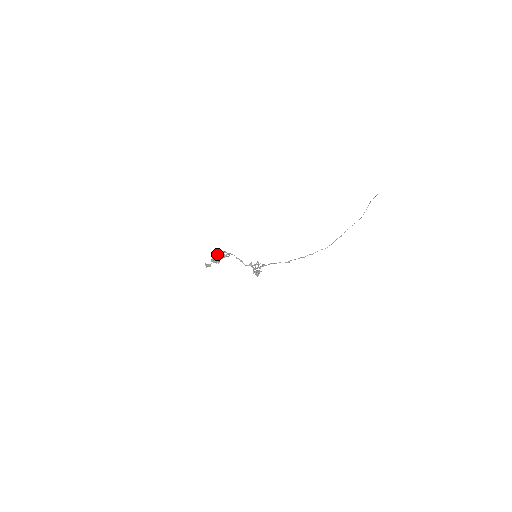
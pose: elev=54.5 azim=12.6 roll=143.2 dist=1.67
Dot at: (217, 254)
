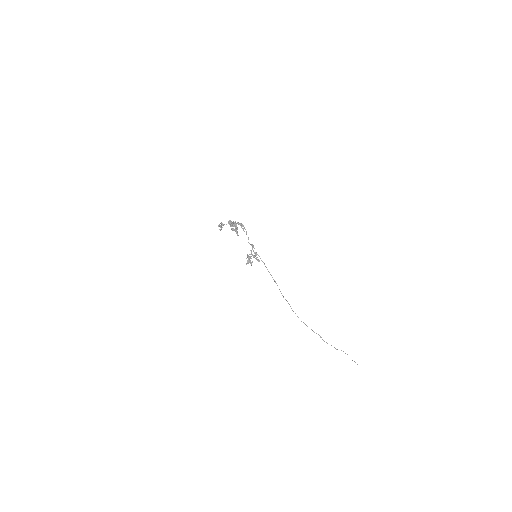
Dot at: occluded
